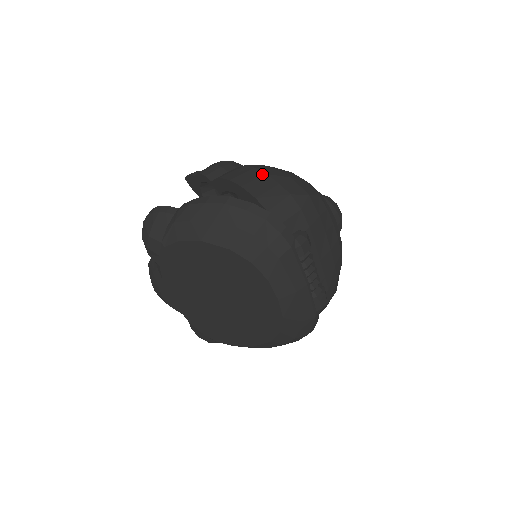
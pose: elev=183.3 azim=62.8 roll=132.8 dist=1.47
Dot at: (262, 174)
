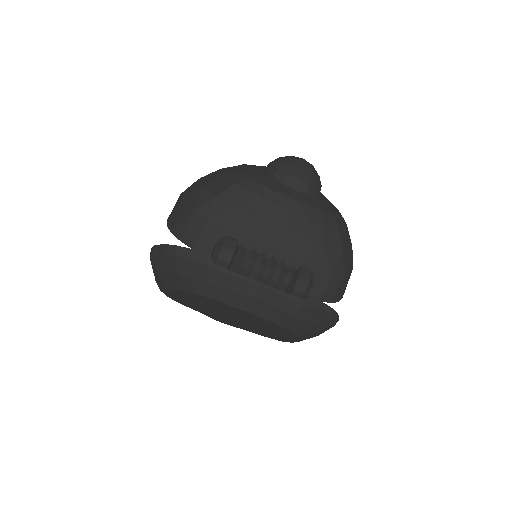
Dot at: (180, 200)
